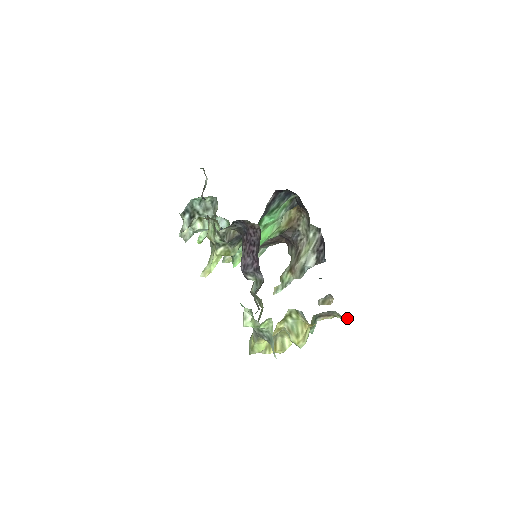
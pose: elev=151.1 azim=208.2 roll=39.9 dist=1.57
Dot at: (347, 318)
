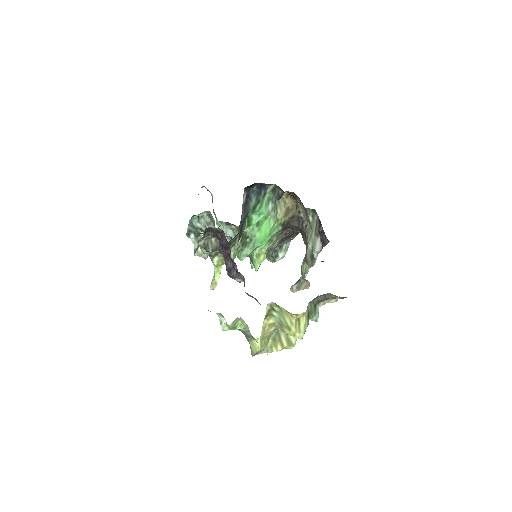
Dot at: occluded
